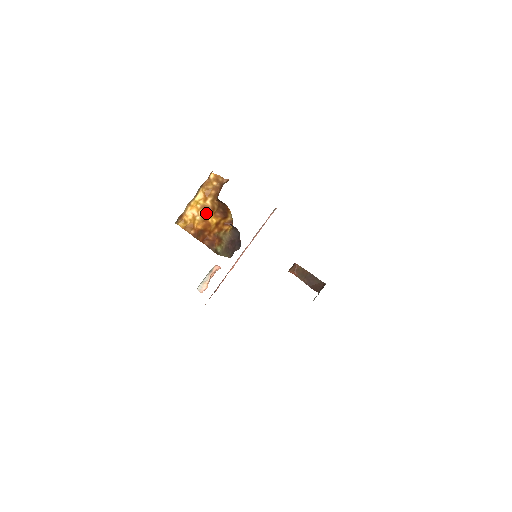
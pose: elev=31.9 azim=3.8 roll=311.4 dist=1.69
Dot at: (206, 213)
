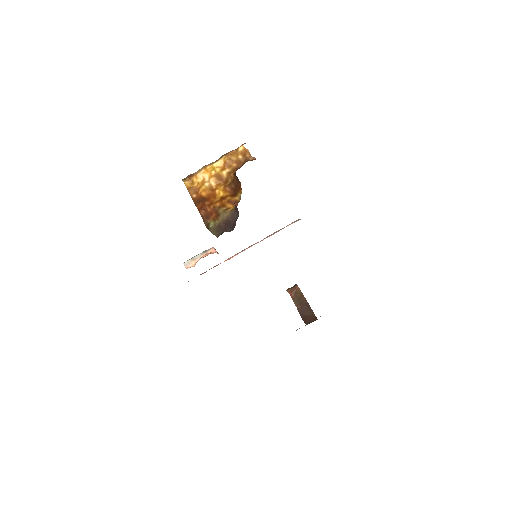
Dot at: (217, 183)
